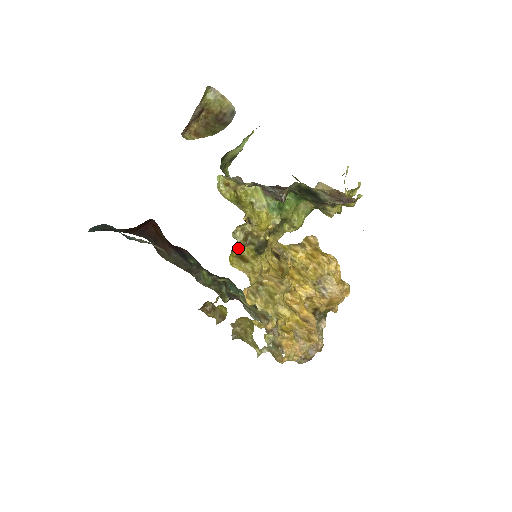
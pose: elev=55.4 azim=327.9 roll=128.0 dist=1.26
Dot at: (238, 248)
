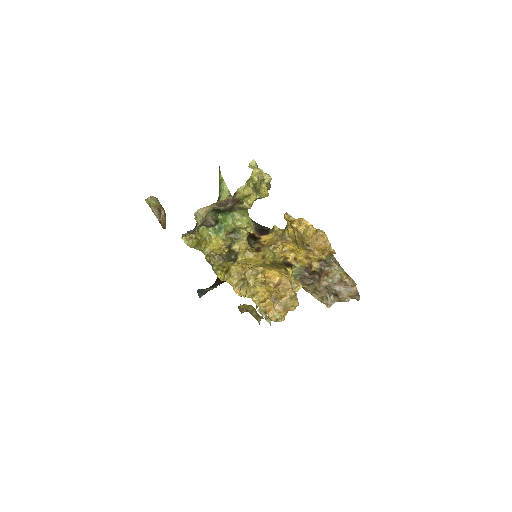
Dot at: (222, 267)
